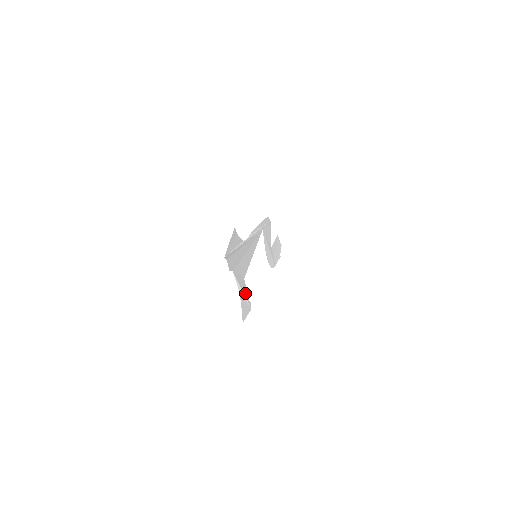
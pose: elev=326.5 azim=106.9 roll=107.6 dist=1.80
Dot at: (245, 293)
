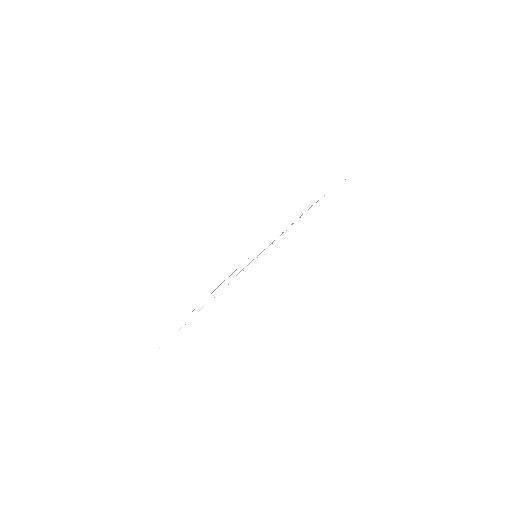
Dot at: (231, 274)
